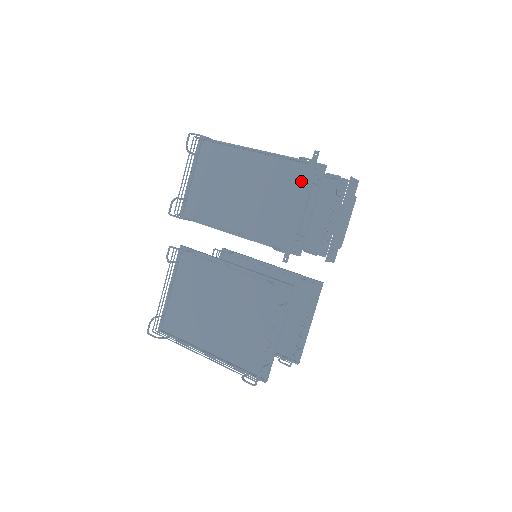
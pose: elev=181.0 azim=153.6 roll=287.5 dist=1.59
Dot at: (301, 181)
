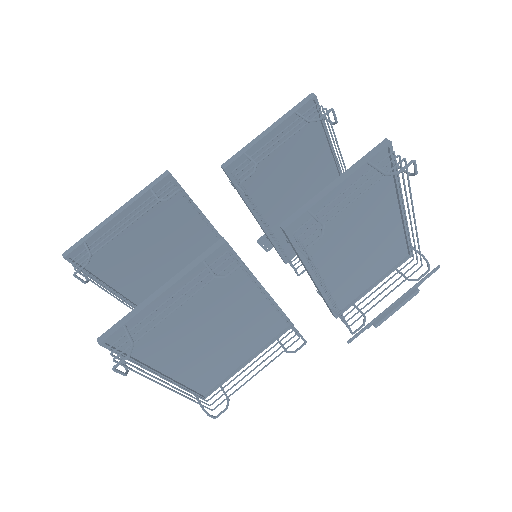
Dot at: (391, 257)
